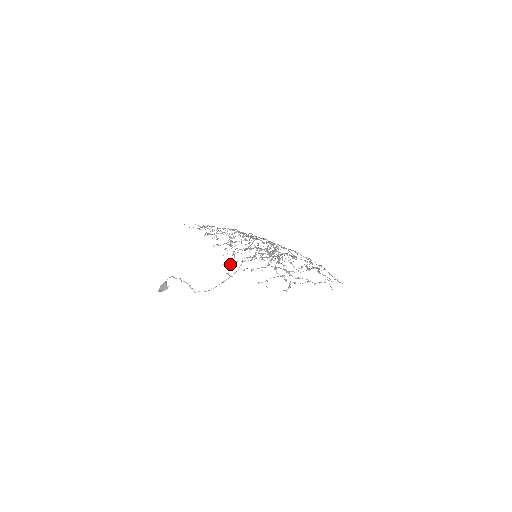
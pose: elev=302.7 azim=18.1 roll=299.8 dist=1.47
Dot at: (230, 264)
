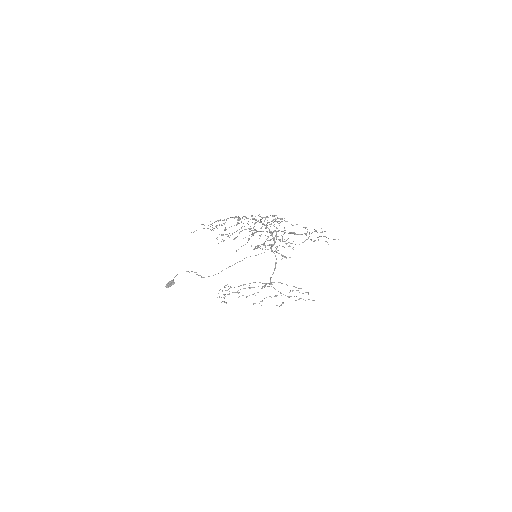
Dot at: occluded
